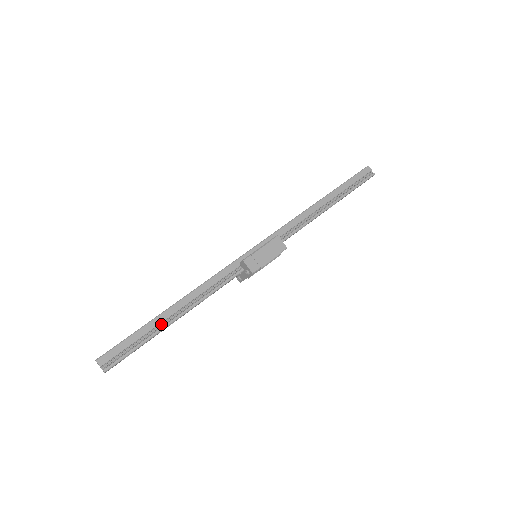
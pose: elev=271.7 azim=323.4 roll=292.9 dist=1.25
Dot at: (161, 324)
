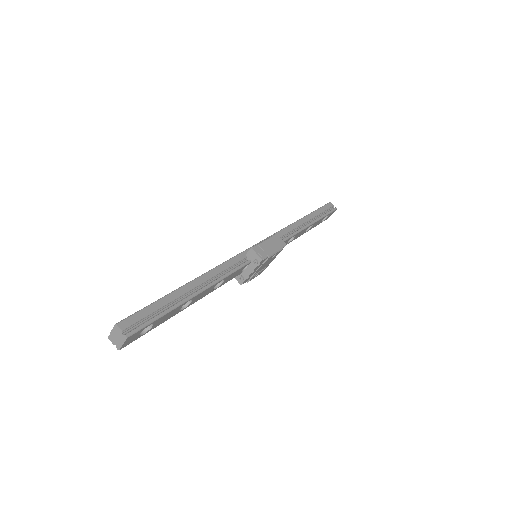
Dot at: (180, 298)
